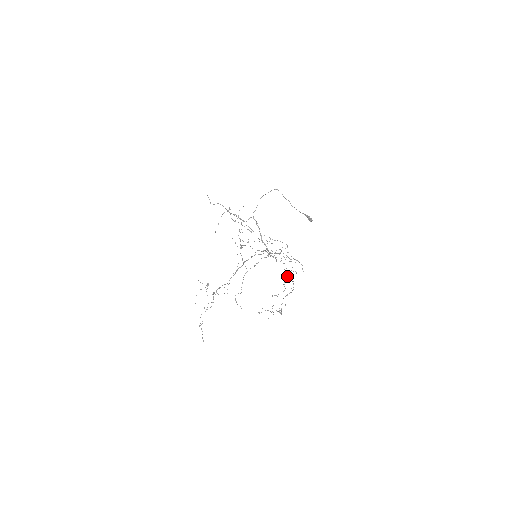
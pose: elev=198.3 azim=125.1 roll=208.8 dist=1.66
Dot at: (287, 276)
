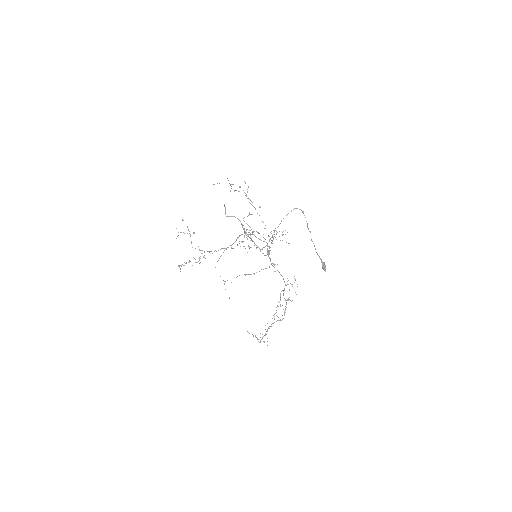
Dot at: occluded
